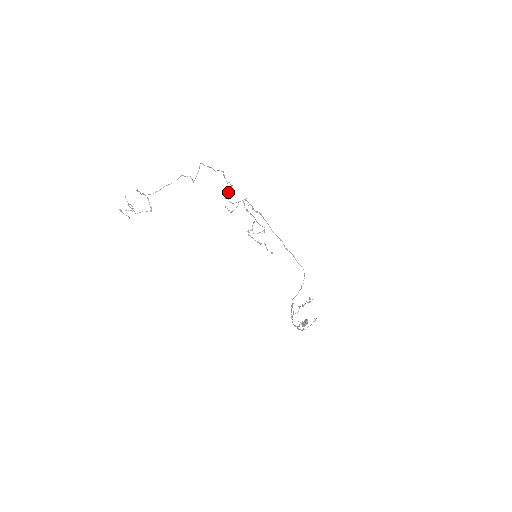
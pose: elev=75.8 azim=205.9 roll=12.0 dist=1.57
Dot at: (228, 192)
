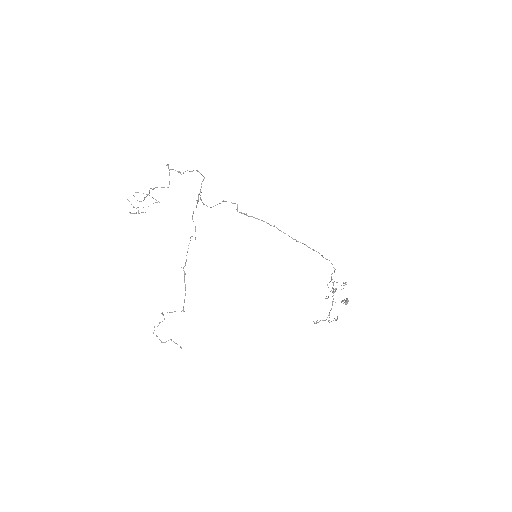
Dot at: (200, 199)
